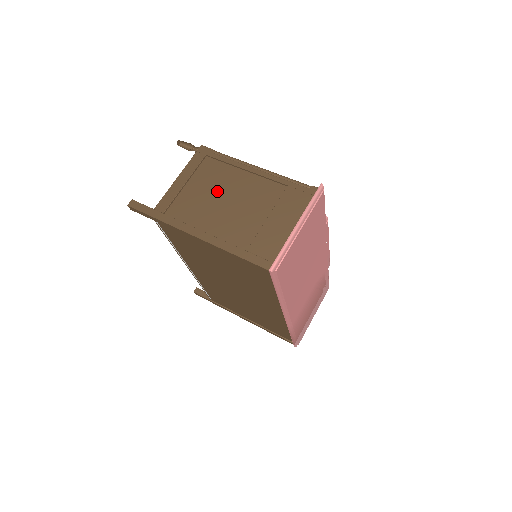
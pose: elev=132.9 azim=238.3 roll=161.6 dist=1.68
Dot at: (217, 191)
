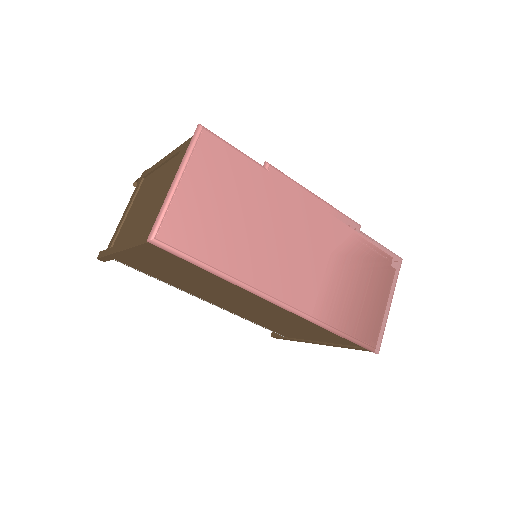
Dot at: (142, 201)
